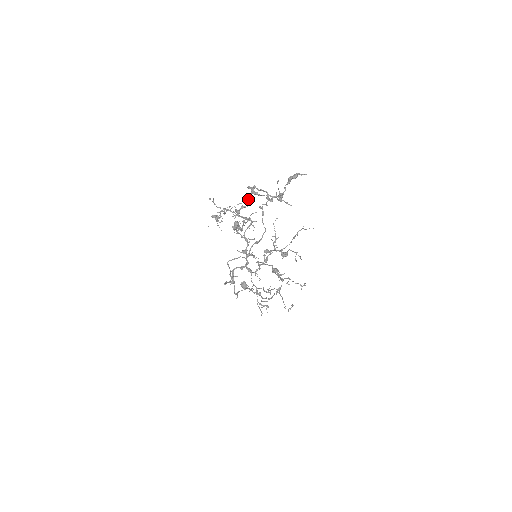
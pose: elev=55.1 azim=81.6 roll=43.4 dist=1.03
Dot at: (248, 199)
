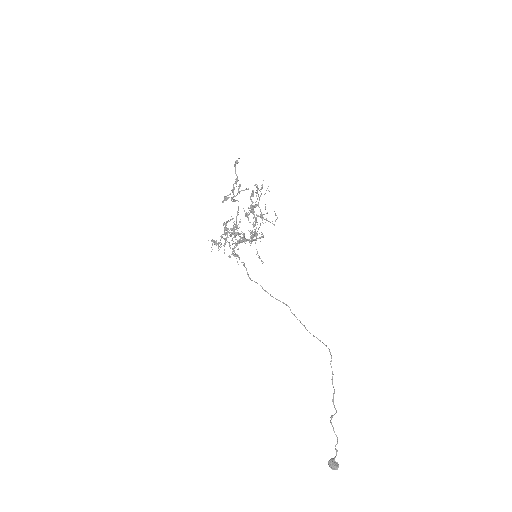
Dot at: (230, 220)
